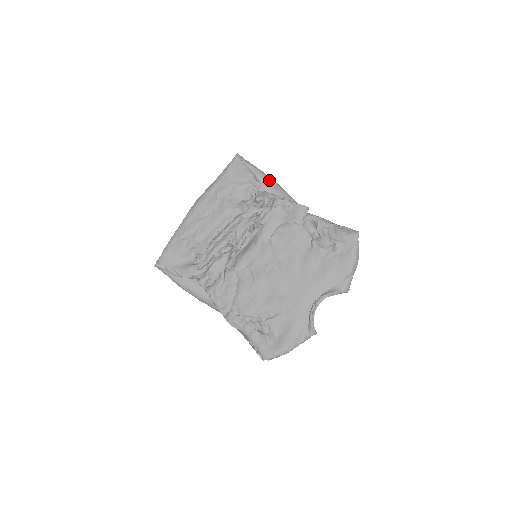
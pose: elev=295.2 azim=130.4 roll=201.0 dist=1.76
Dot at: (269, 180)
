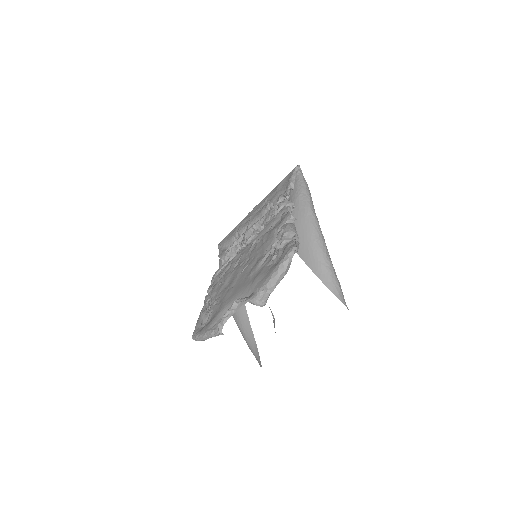
Dot at: (302, 192)
